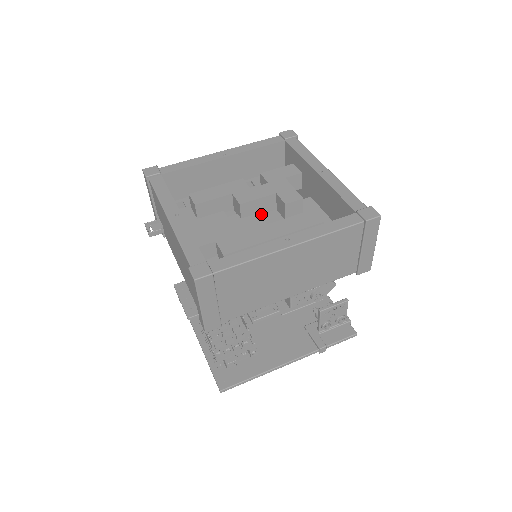
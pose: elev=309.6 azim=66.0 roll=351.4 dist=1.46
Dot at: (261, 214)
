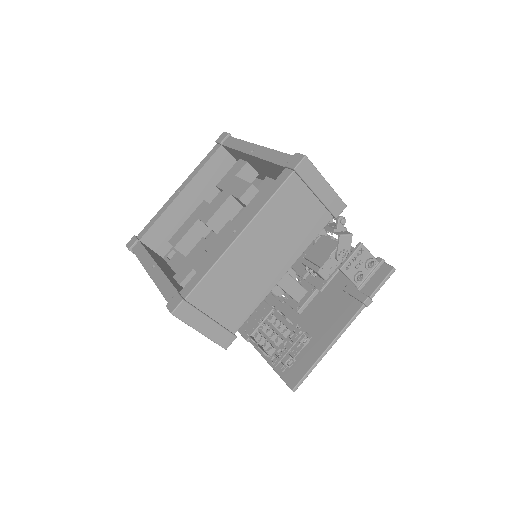
Dot at: occluded
